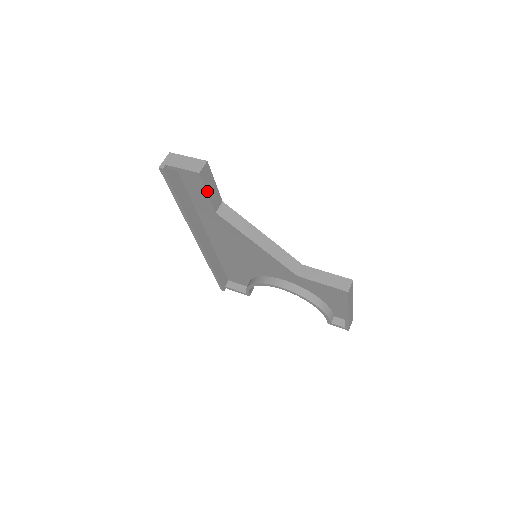
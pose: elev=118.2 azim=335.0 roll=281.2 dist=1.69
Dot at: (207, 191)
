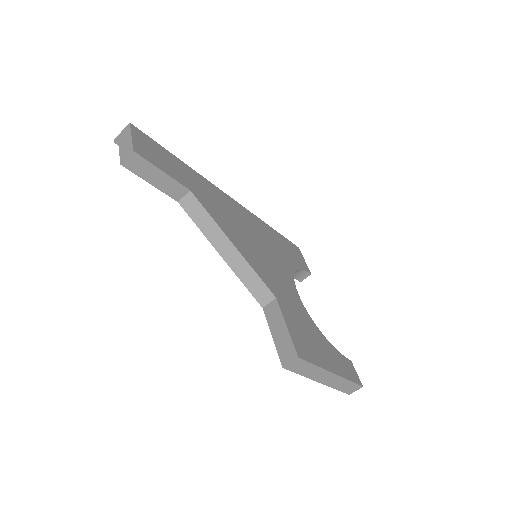
Dot at: (148, 181)
